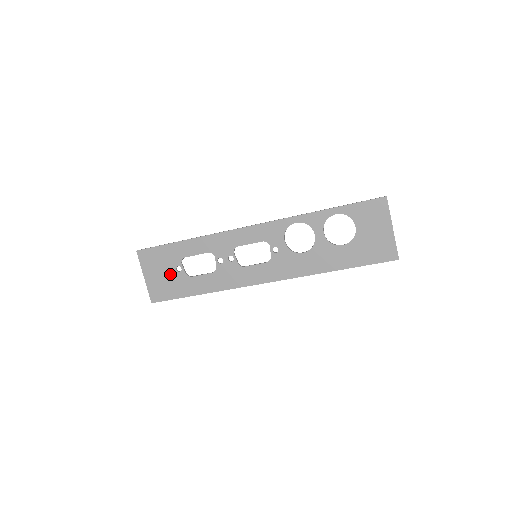
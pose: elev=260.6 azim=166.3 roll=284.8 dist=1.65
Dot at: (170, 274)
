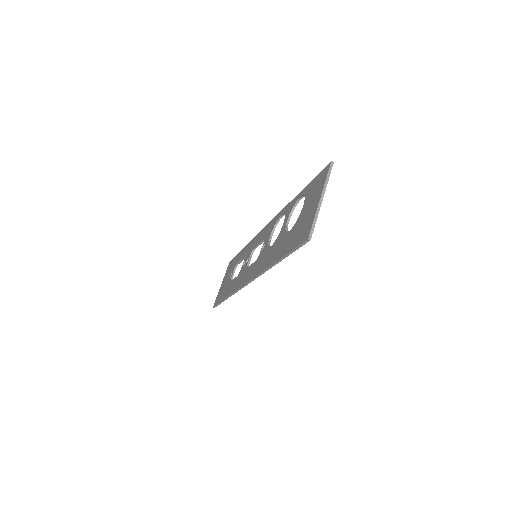
Dot at: occluded
